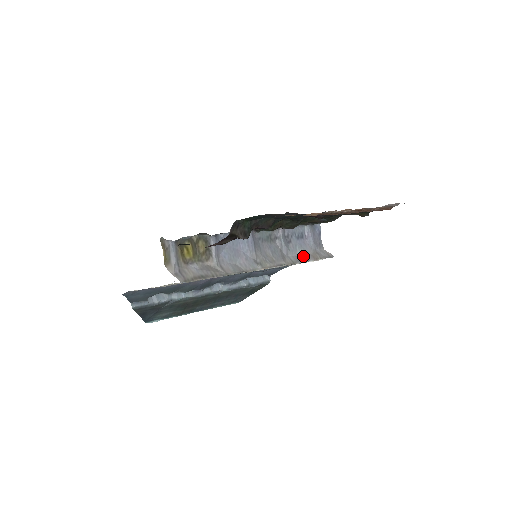
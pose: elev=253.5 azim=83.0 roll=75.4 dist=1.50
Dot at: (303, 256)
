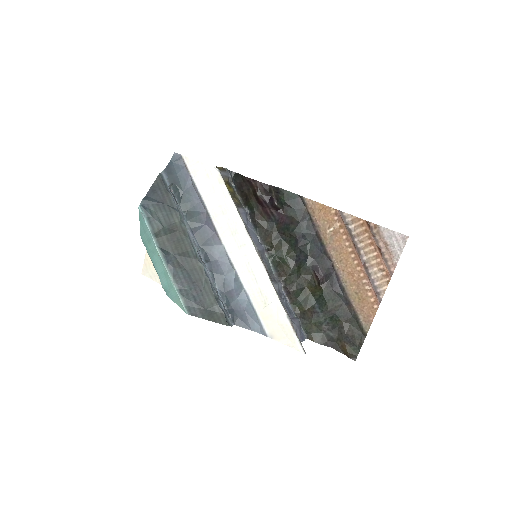
Dot at: (285, 309)
